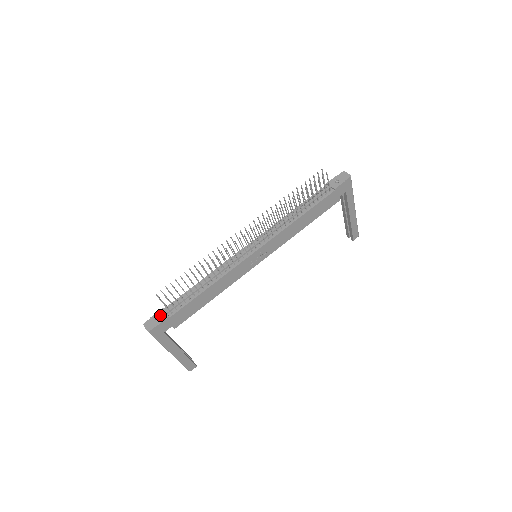
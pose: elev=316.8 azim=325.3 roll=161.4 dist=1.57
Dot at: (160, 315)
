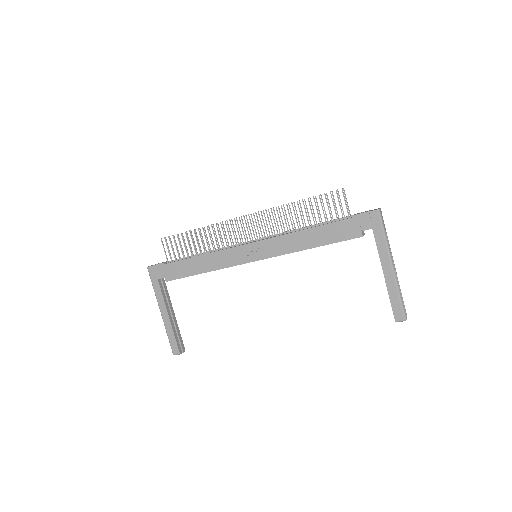
Dot at: (163, 262)
